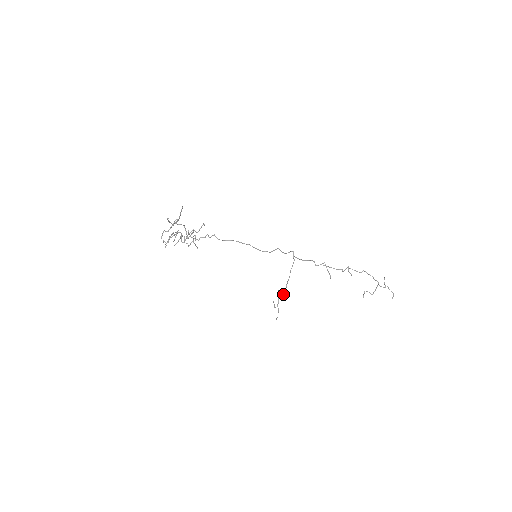
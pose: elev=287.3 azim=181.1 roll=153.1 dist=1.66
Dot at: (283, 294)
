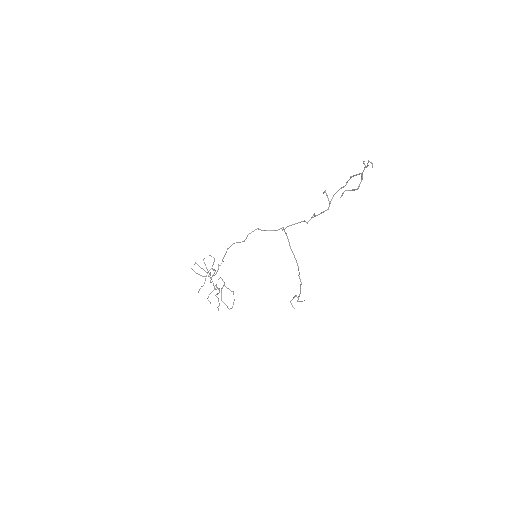
Dot at: (300, 280)
